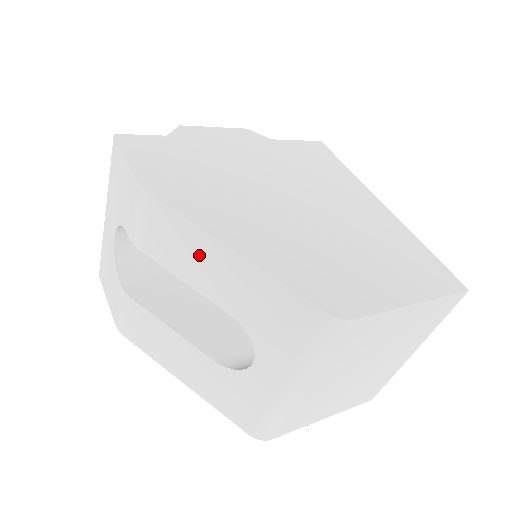
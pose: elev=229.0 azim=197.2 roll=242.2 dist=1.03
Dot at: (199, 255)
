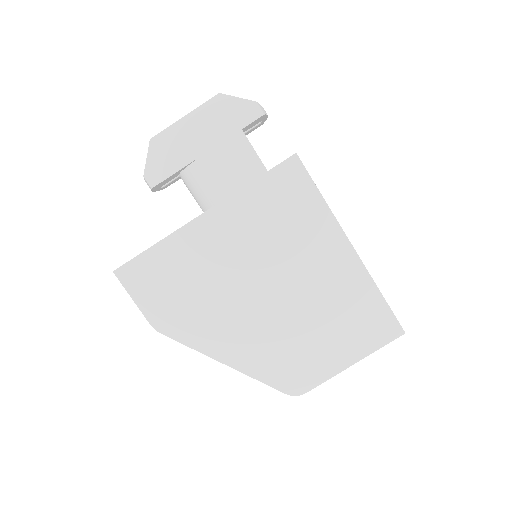
Dot at: occluded
